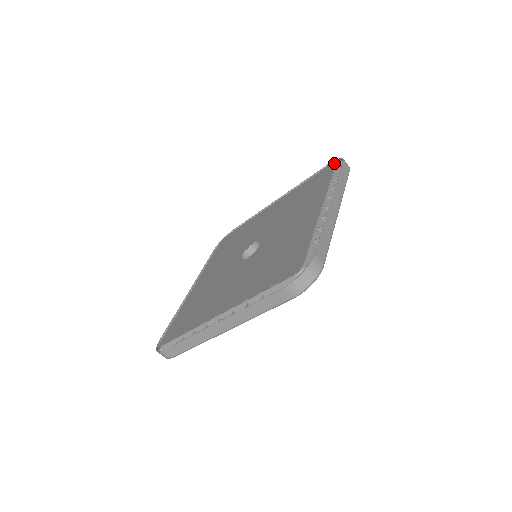
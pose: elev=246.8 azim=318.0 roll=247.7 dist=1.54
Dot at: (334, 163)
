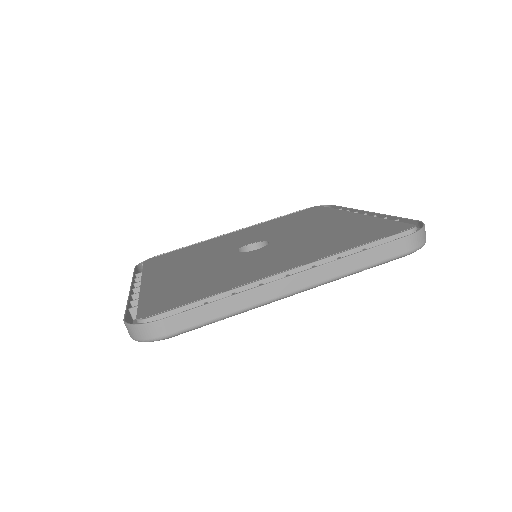
Dot at: (317, 206)
